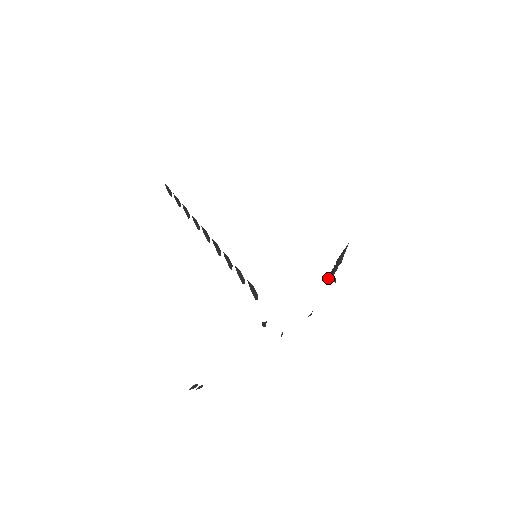
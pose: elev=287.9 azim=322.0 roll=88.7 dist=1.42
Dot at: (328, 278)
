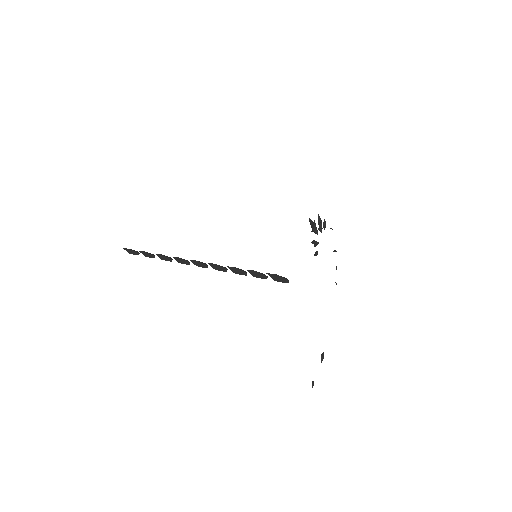
Dot at: (315, 252)
